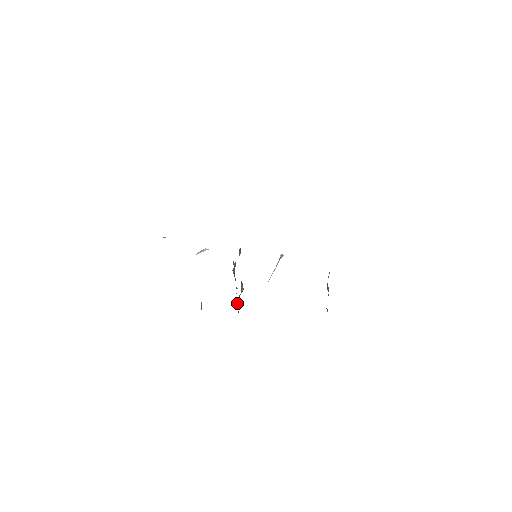
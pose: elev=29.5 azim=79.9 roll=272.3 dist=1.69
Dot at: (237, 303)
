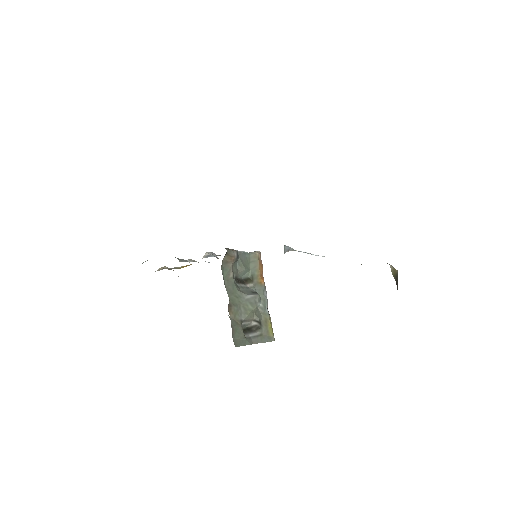
Dot at: (256, 324)
